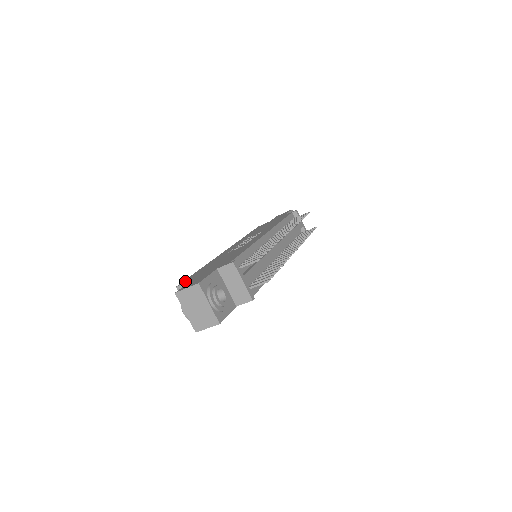
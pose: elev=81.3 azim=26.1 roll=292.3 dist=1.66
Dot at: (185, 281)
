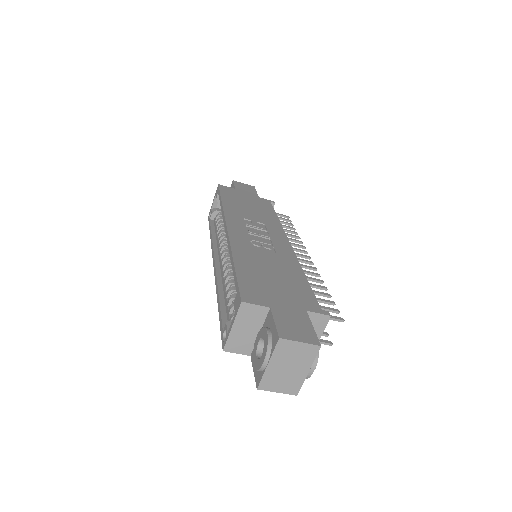
Dot at: (251, 296)
